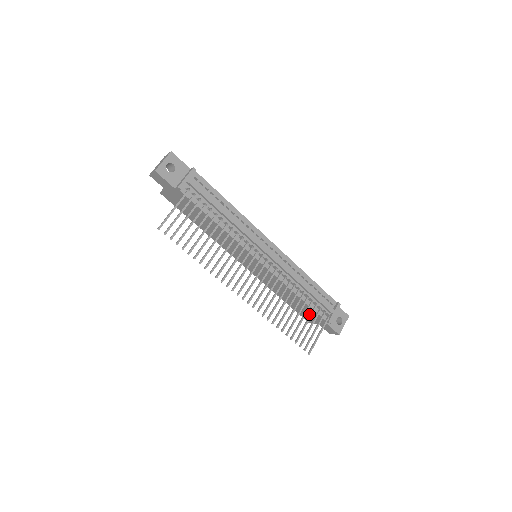
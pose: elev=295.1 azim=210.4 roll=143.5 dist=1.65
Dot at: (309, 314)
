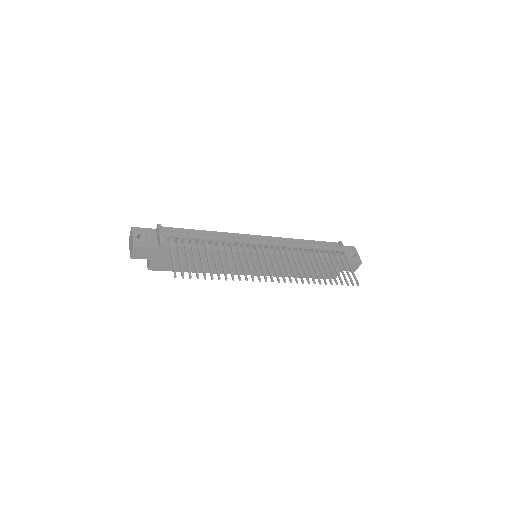
Dot at: occluded
